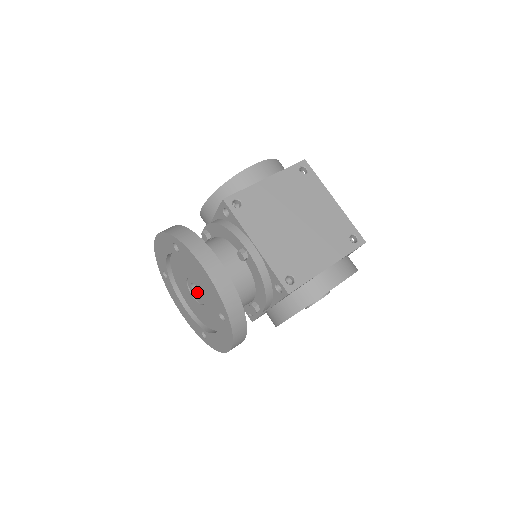
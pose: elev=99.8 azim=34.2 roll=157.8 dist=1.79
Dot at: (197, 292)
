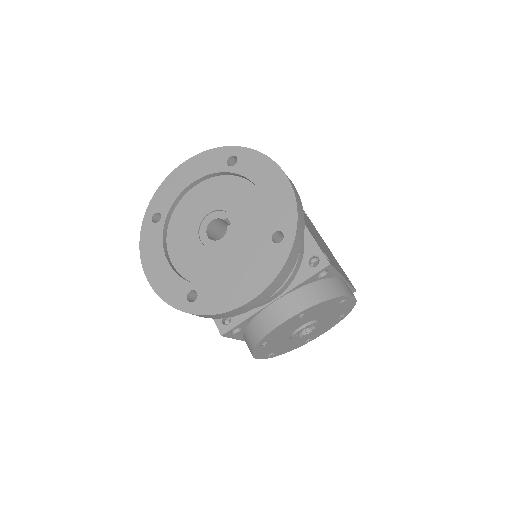
Dot at: (209, 237)
